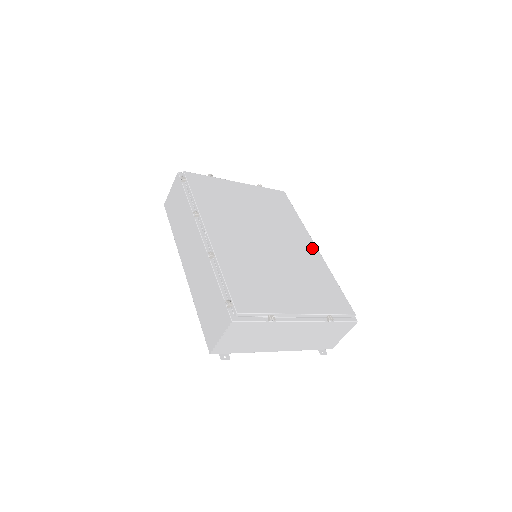
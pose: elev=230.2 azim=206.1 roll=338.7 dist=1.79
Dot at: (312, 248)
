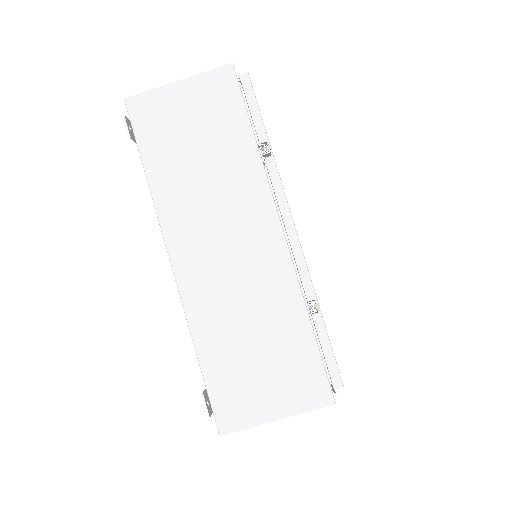
Dot at: occluded
